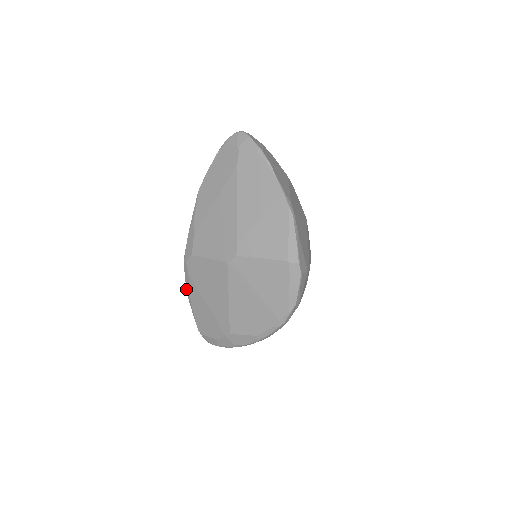
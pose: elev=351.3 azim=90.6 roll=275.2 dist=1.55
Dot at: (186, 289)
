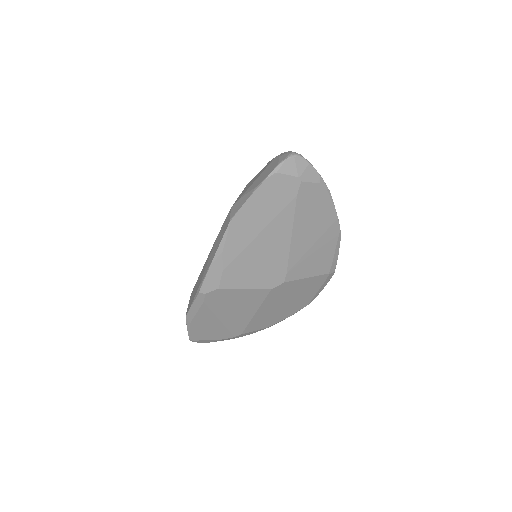
Dot at: (187, 313)
